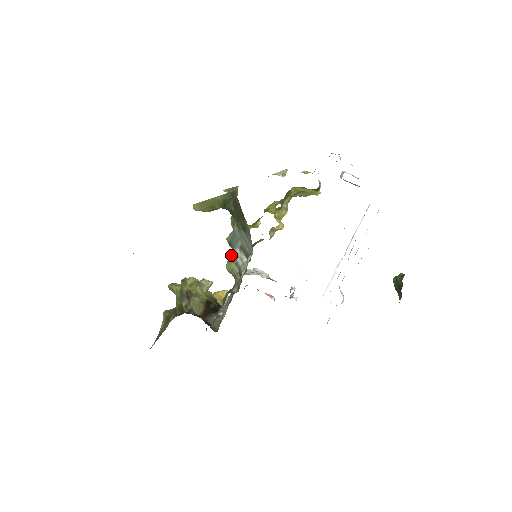
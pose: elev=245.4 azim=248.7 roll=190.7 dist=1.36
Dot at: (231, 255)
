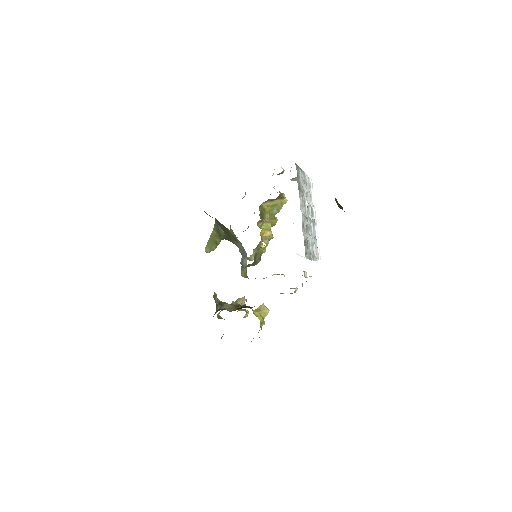
Dot at: (241, 266)
